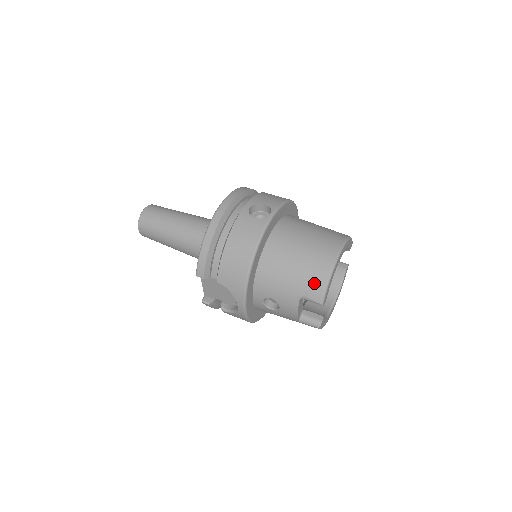
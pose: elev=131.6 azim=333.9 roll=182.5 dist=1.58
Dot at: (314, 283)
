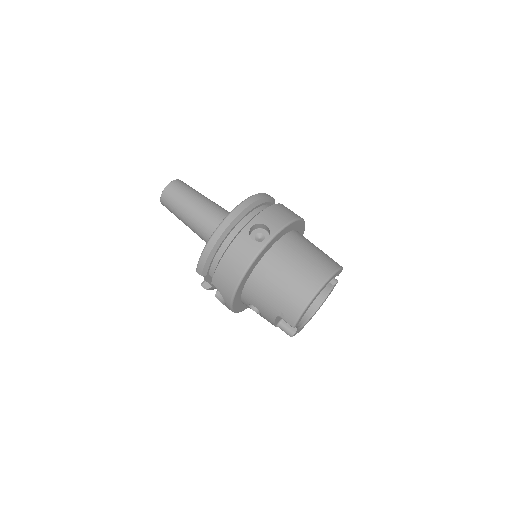
Dot at: (290, 310)
